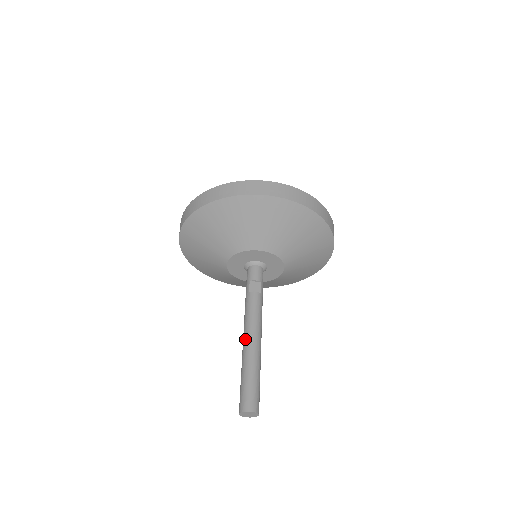
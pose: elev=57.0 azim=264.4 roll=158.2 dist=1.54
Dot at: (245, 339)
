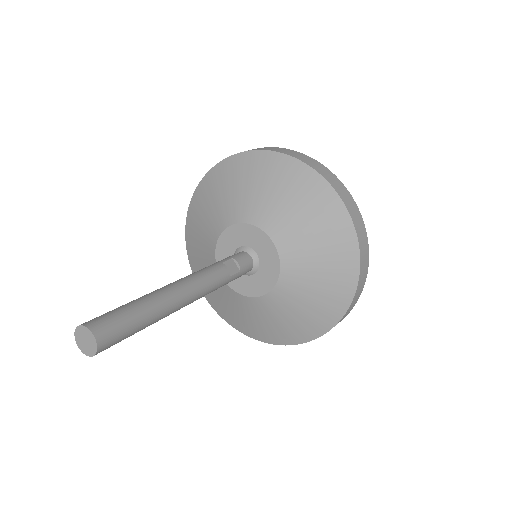
Dot at: (173, 283)
